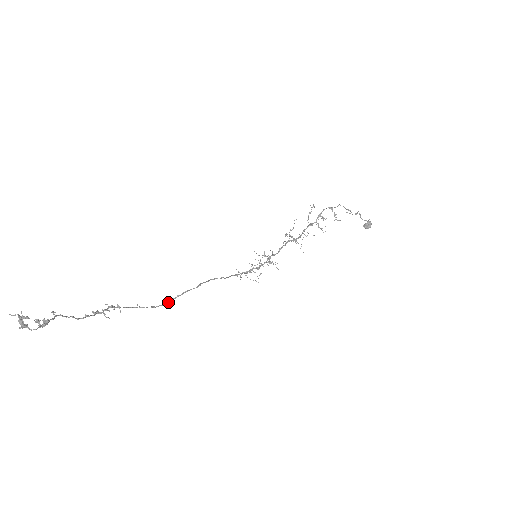
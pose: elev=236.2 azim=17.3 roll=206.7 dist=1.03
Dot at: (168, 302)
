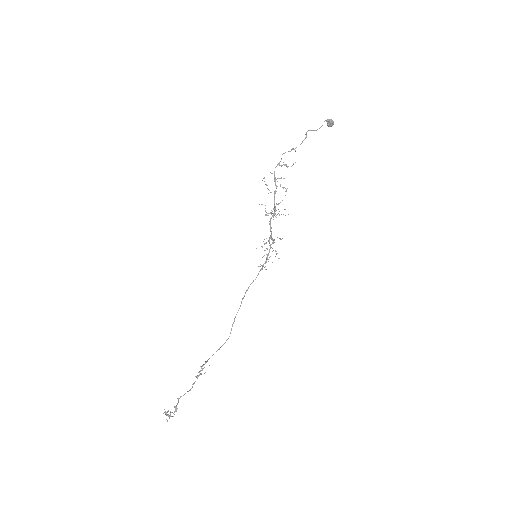
Dot at: occluded
